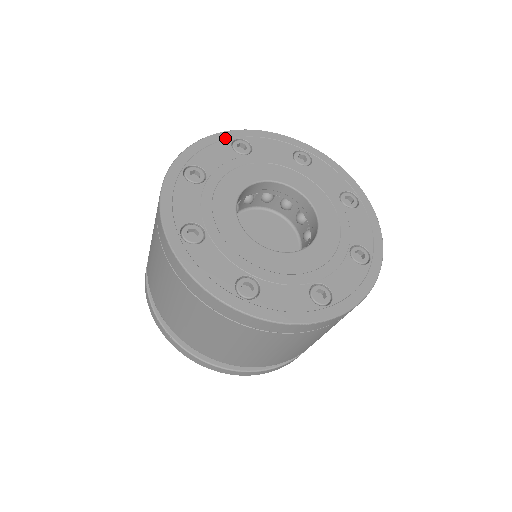
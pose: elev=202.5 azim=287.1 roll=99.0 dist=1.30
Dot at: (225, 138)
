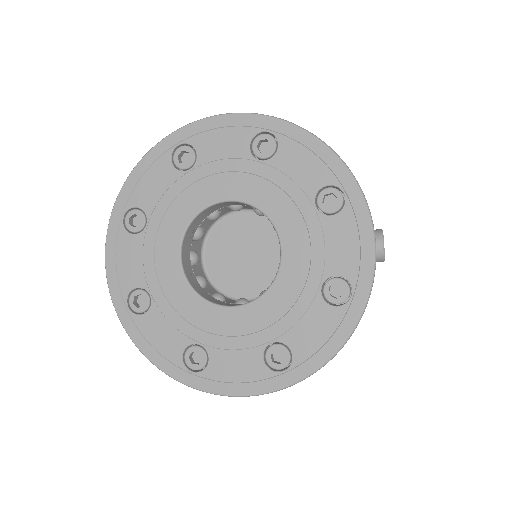
Dot at: (163, 151)
